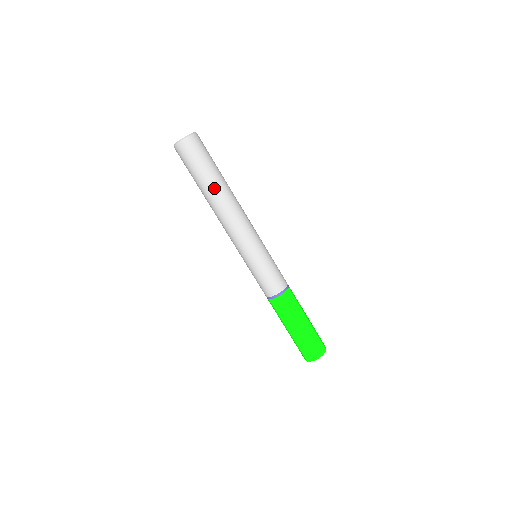
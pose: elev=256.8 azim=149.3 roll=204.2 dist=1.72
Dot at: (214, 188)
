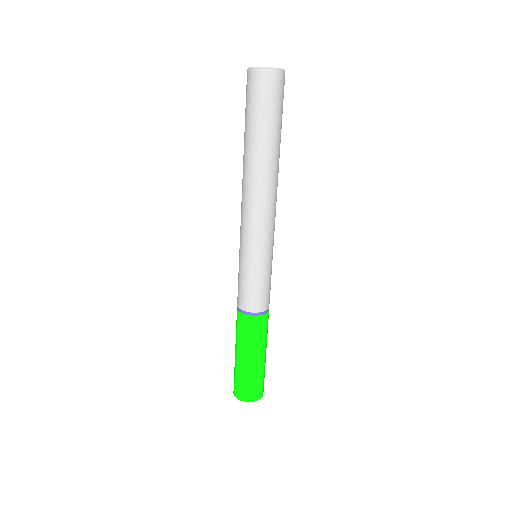
Dot at: (259, 152)
